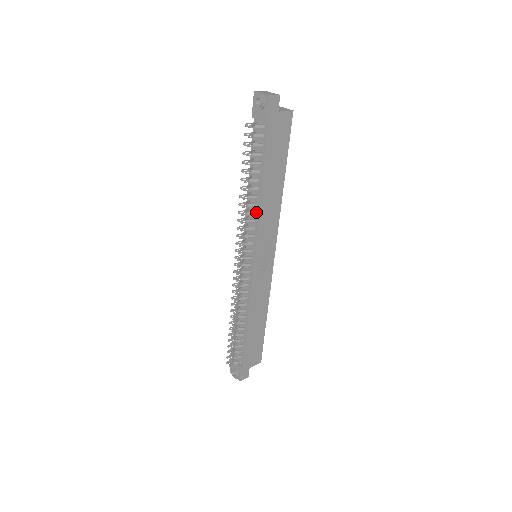
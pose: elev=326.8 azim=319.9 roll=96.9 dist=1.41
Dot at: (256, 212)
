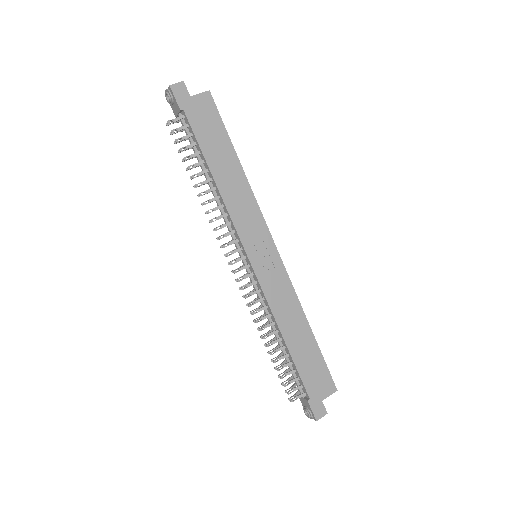
Dot at: (223, 205)
